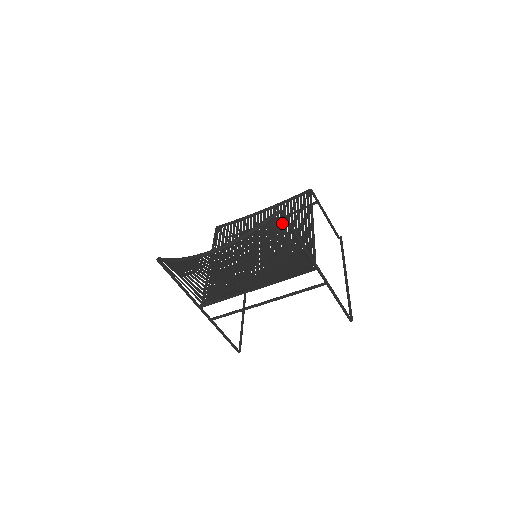
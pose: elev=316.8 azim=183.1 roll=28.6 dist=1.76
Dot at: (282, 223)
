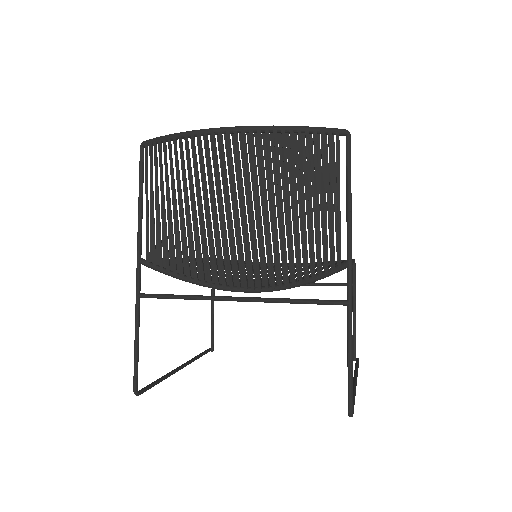
Dot at: occluded
